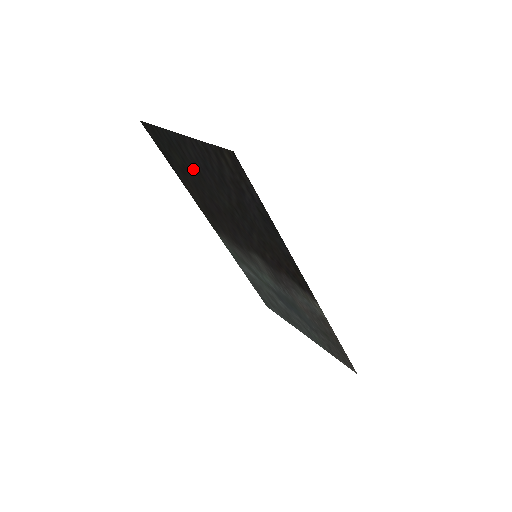
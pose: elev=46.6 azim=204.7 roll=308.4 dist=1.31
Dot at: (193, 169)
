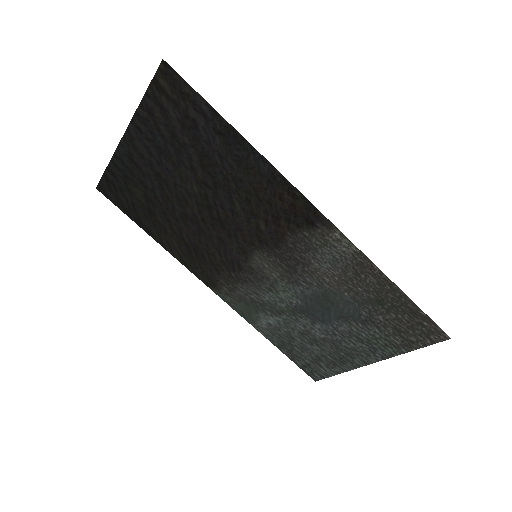
Dot at: (153, 183)
